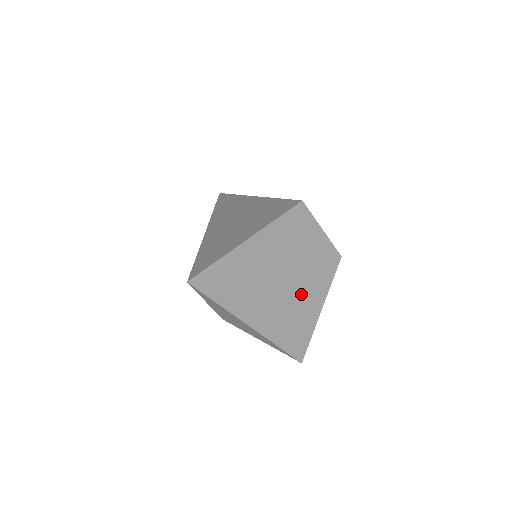
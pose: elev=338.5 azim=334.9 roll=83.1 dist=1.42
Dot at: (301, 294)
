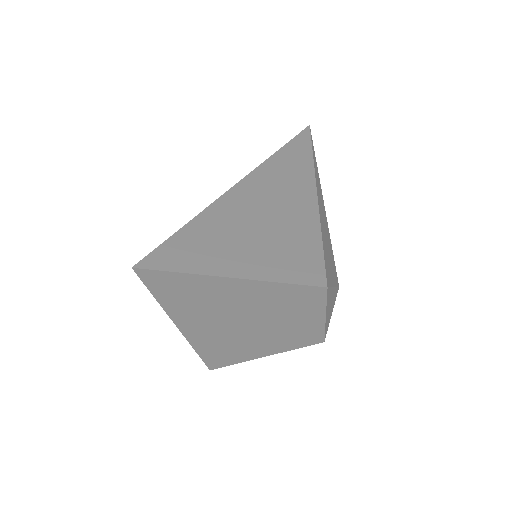
Dot at: (253, 338)
